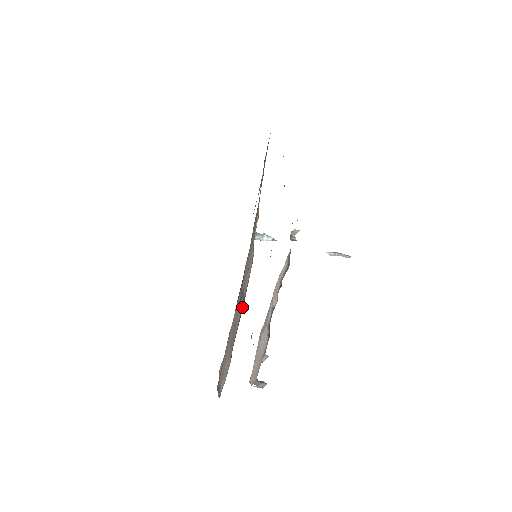
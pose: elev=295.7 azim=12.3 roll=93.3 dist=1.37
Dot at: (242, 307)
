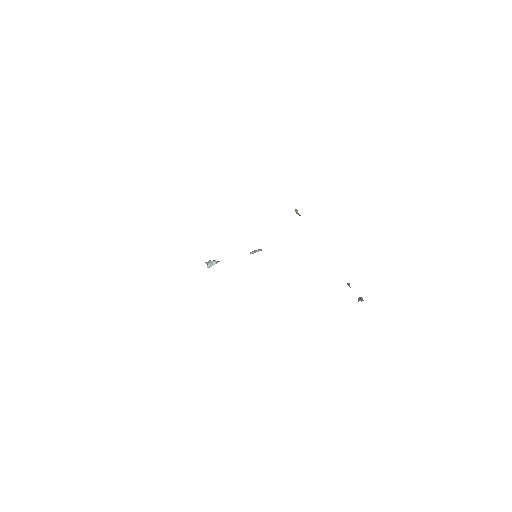
Dot at: occluded
